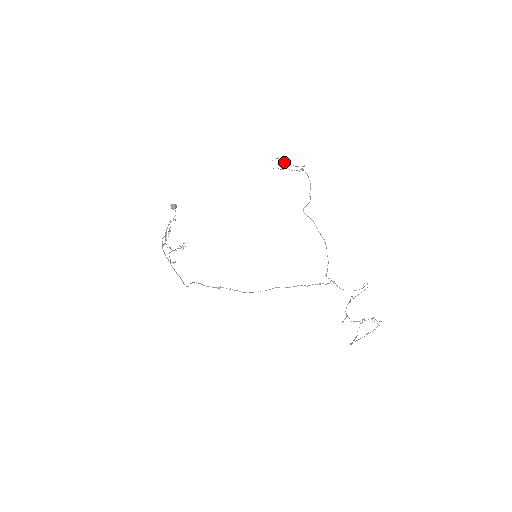
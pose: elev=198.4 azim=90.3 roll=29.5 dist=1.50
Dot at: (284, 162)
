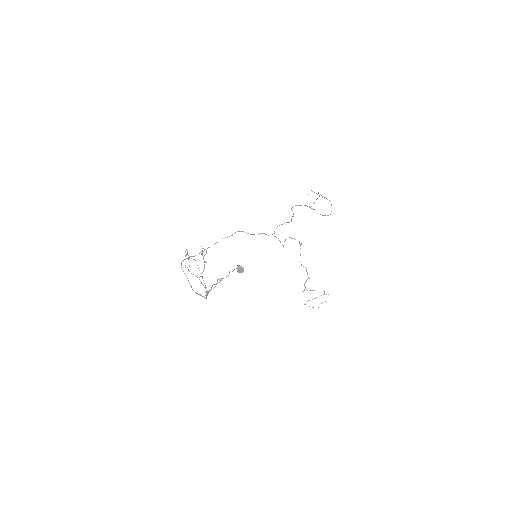
Dot at: occluded
